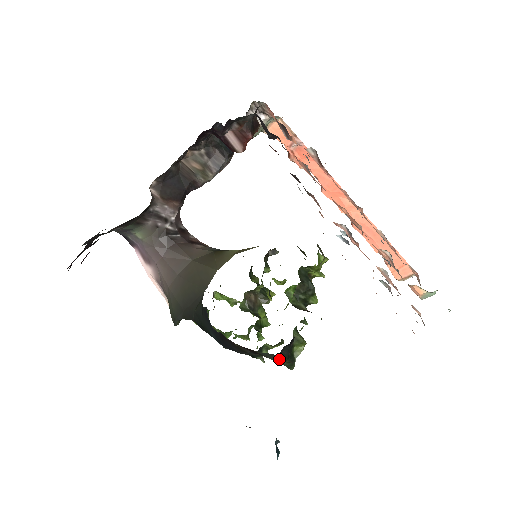
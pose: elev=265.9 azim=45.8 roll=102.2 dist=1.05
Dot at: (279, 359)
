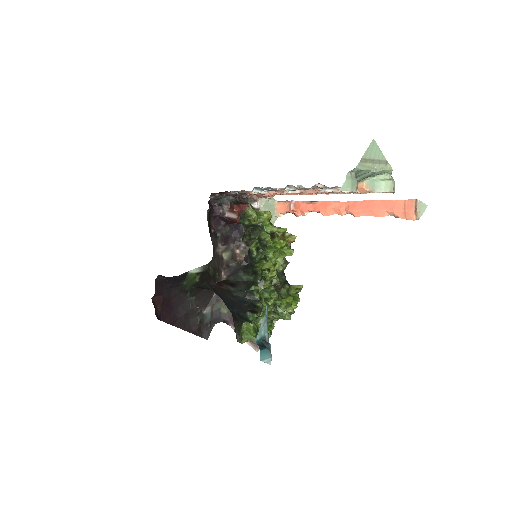
Dot at: (244, 277)
